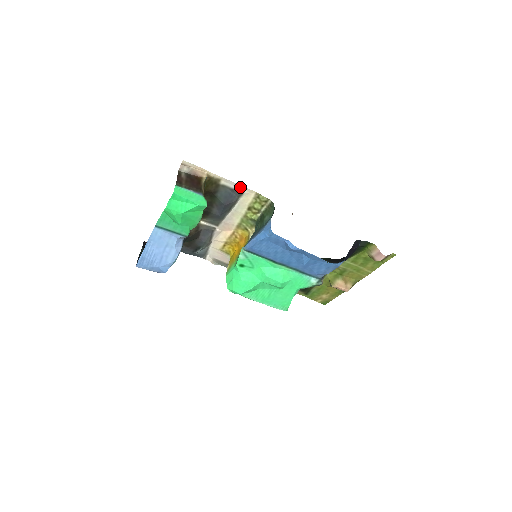
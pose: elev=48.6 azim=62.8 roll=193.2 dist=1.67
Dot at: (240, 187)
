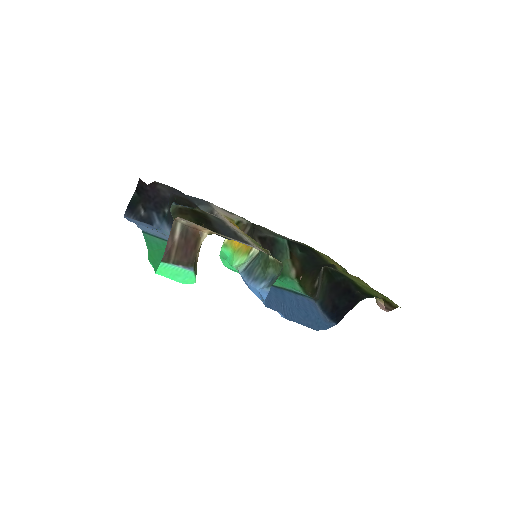
Dot at: (249, 245)
